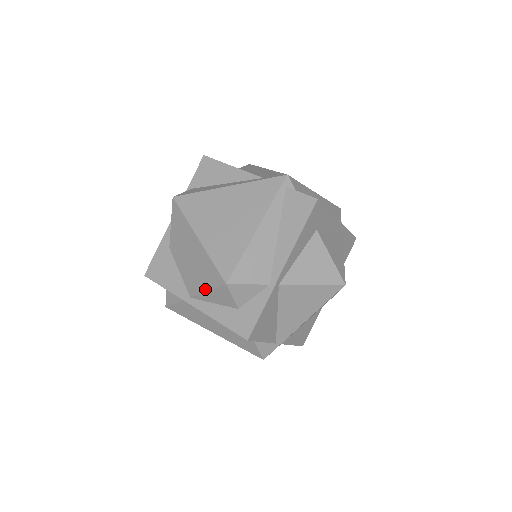
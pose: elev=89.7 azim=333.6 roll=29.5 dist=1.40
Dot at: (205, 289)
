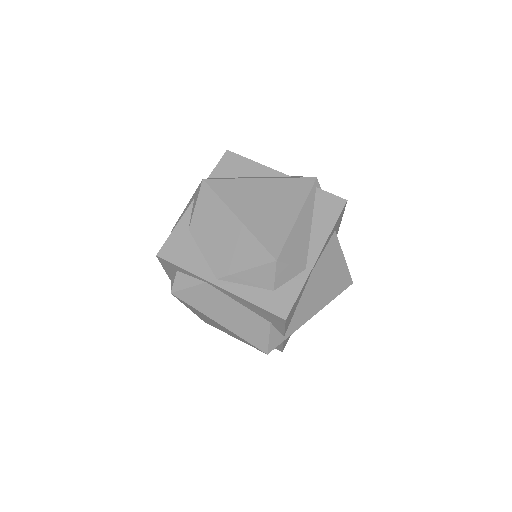
Dot at: (243, 268)
